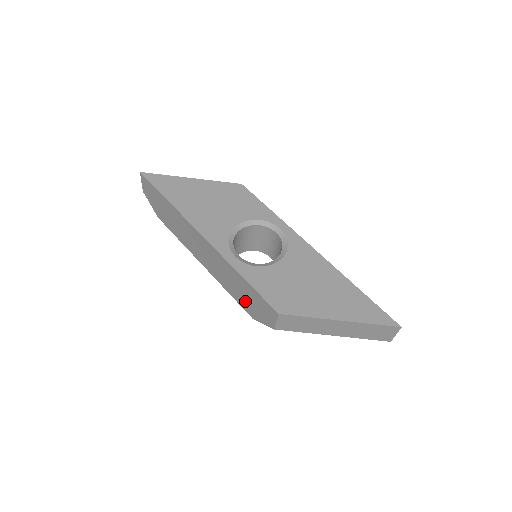
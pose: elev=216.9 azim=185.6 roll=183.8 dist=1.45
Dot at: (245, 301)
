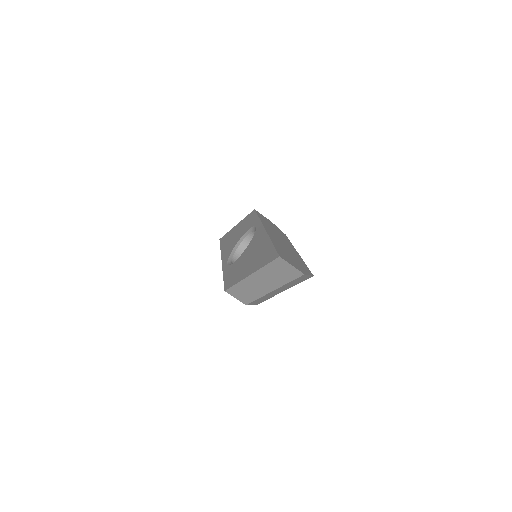
Dot at: occluded
